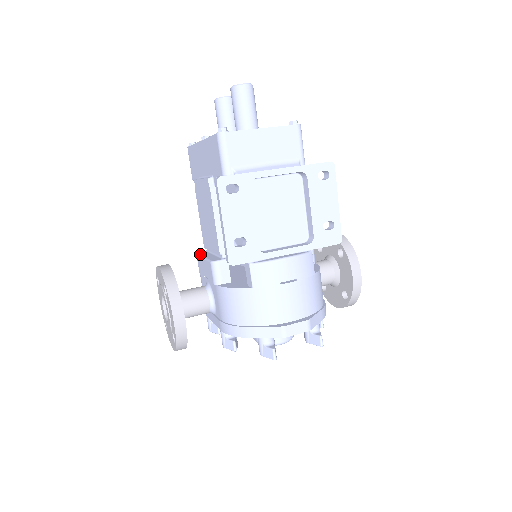
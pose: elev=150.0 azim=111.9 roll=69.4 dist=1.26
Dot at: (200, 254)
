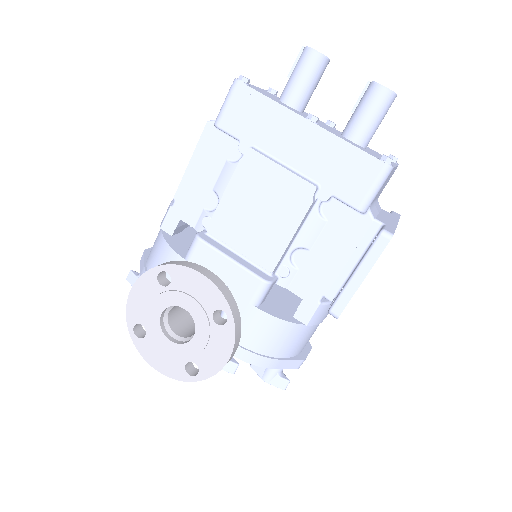
Dot at: (214, 245)
